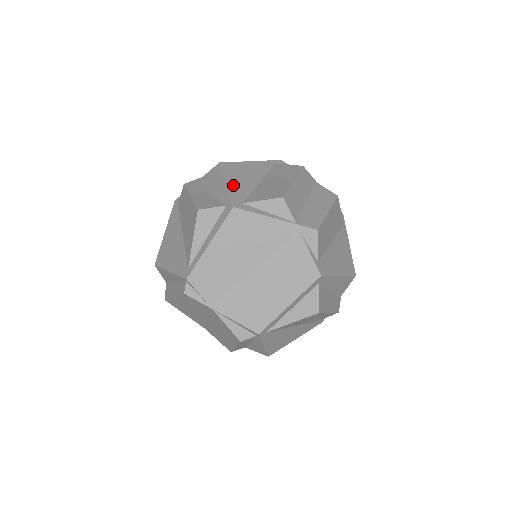
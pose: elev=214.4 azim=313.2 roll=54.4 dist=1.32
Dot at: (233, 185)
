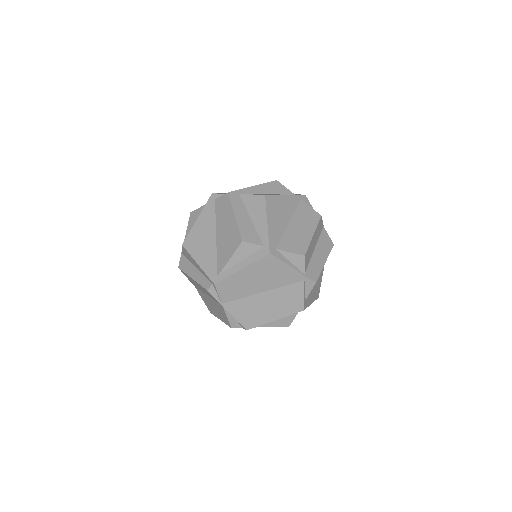
Dot at: (272, 226)
